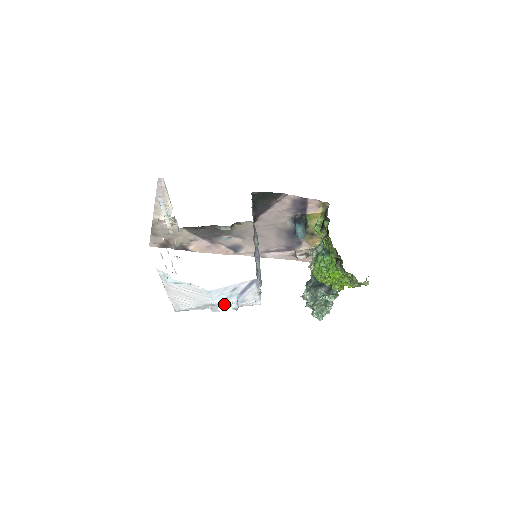
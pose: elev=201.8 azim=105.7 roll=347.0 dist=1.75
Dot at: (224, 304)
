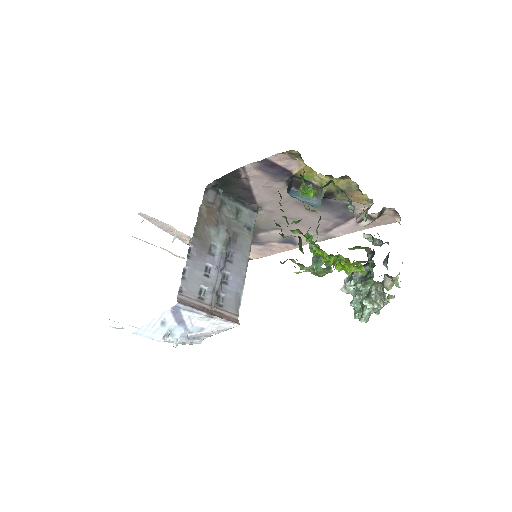
Dot at: occluded
